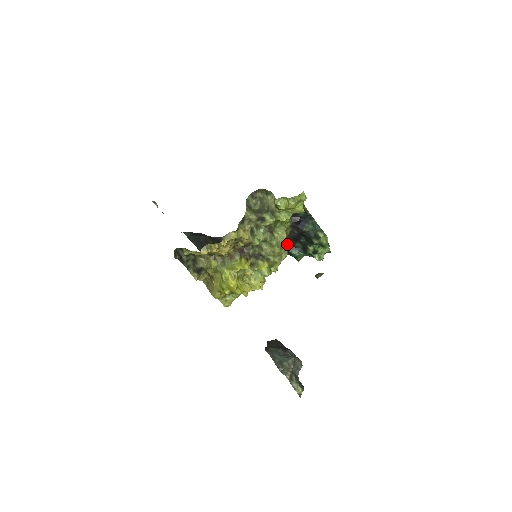
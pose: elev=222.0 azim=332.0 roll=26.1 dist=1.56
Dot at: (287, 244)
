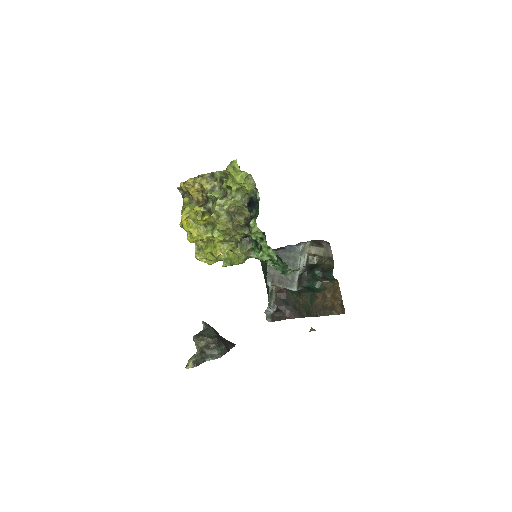
Dot at: occluded
